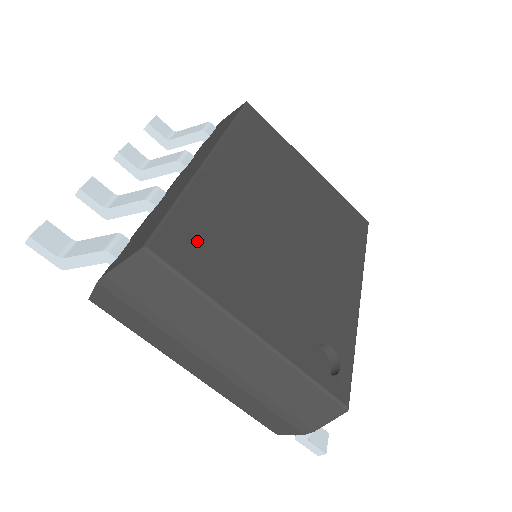
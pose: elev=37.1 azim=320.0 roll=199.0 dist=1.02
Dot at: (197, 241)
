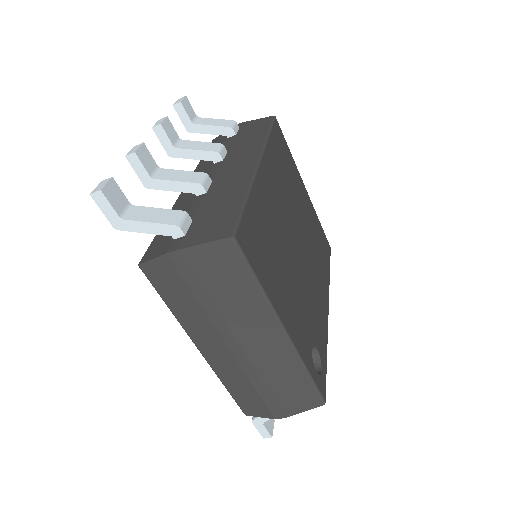
Dot at: (258, 239)
